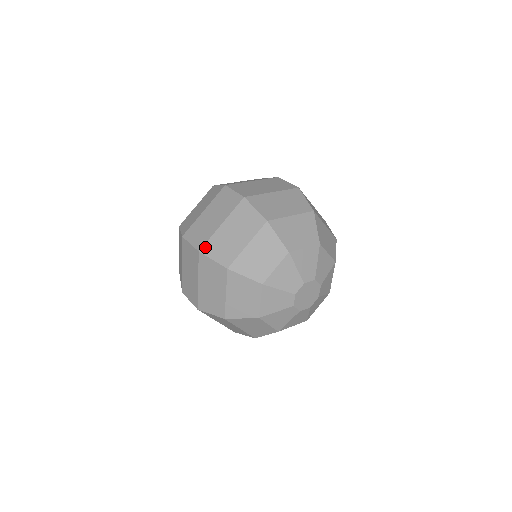
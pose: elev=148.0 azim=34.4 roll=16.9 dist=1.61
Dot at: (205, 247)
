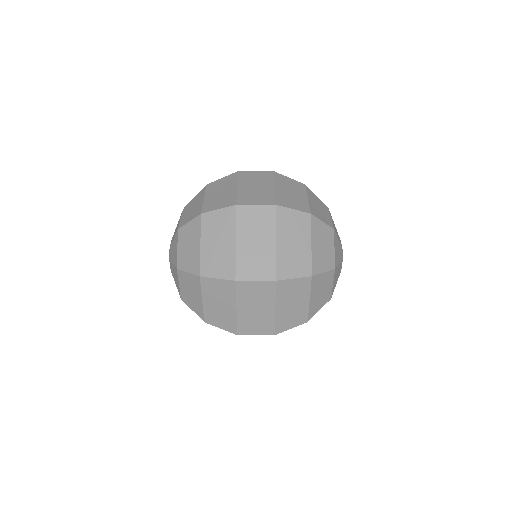
Dot at: (278, 201)
